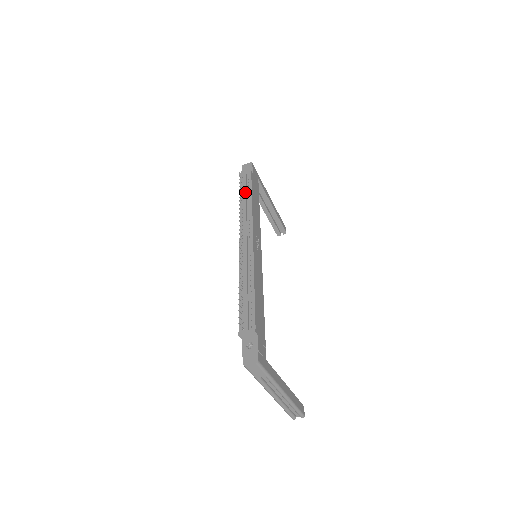
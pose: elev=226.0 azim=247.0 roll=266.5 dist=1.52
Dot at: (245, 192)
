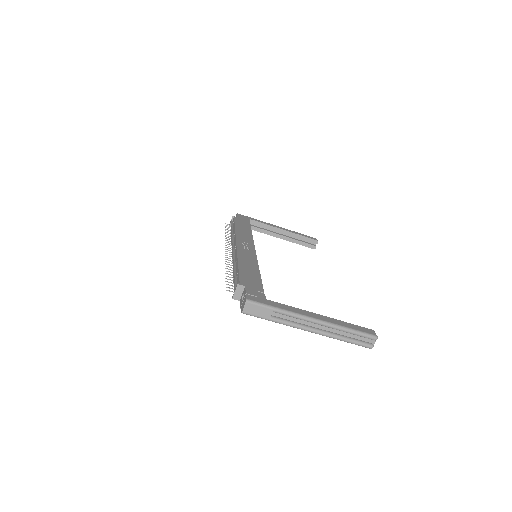
Dot at: (231, 229)
